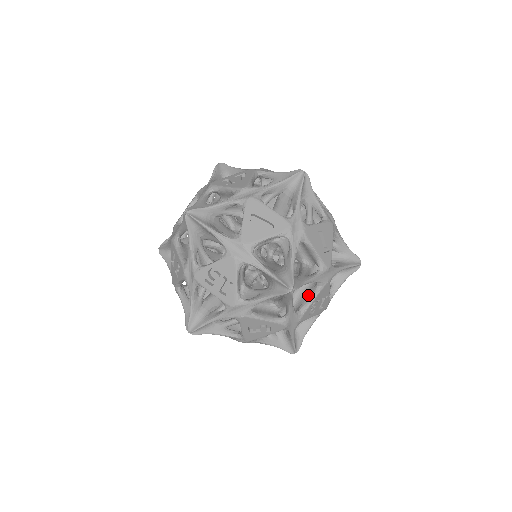
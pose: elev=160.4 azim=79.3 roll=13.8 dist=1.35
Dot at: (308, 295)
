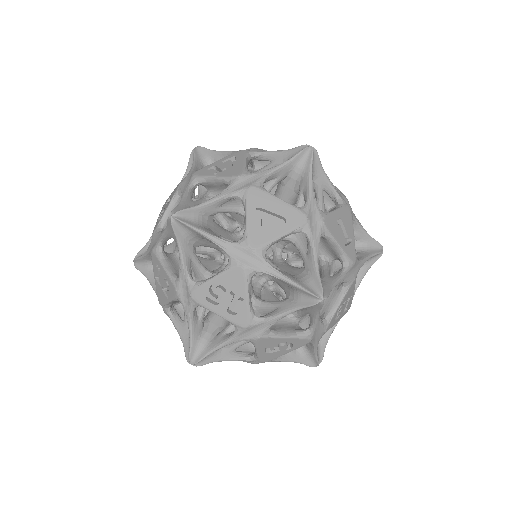
Dot at: (332, 298)
